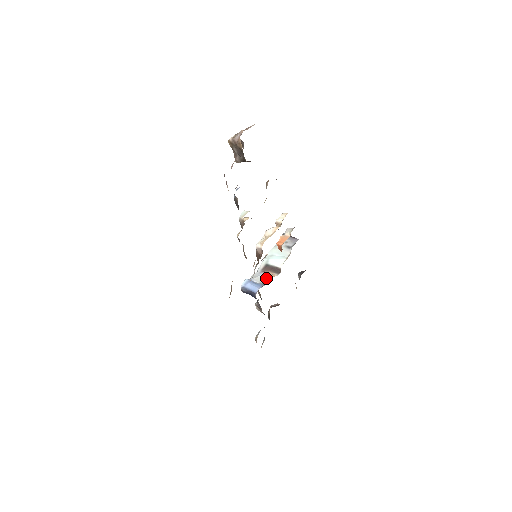
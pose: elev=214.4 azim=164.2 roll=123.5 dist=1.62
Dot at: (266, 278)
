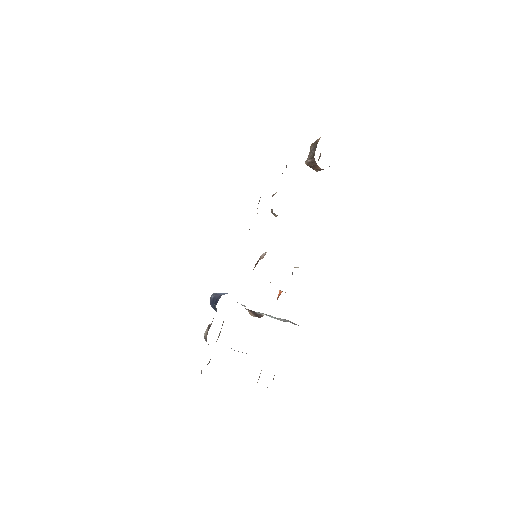
Dot at: (243, 305)
